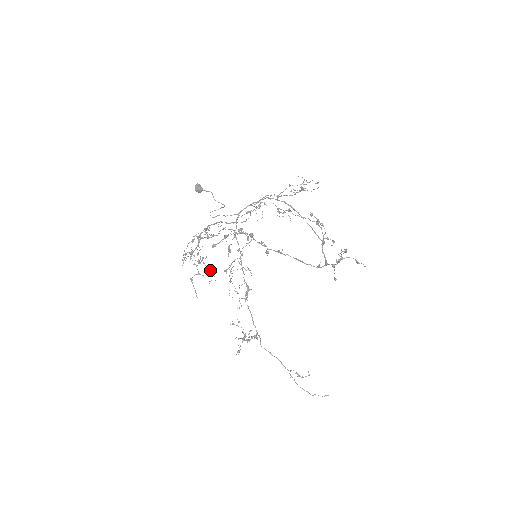
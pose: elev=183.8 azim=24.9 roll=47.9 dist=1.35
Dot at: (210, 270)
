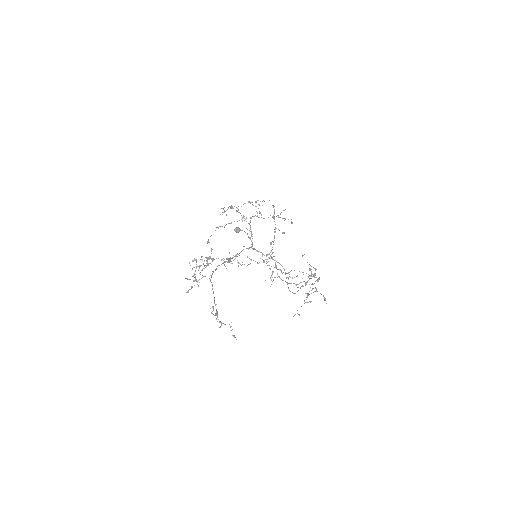
Dot at: (207, 243)
